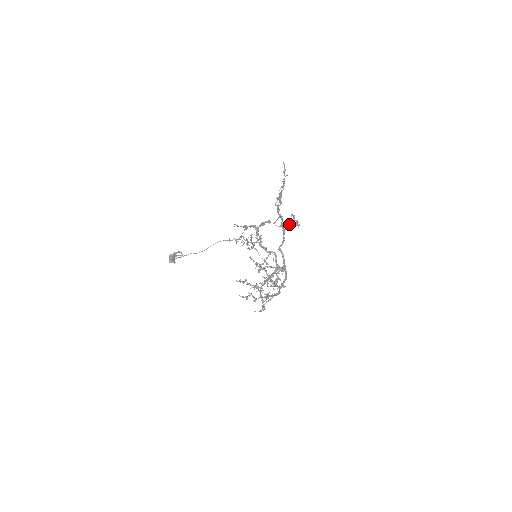
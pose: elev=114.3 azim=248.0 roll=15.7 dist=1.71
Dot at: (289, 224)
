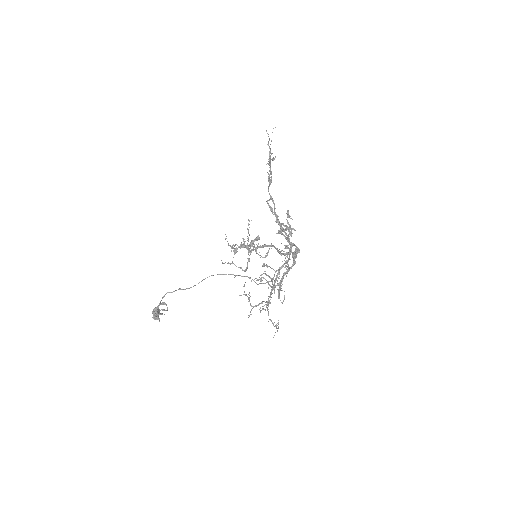
Dot at: (280, 223)
